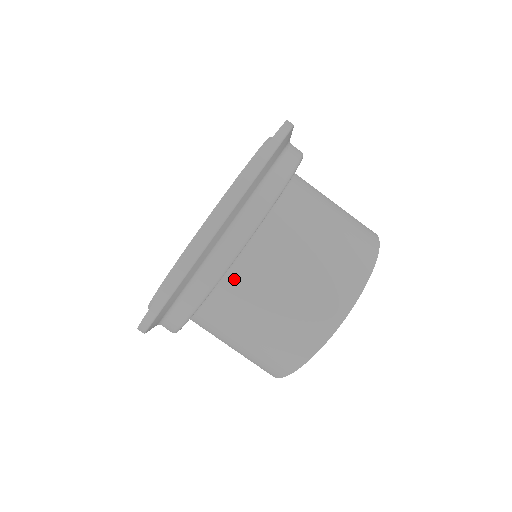
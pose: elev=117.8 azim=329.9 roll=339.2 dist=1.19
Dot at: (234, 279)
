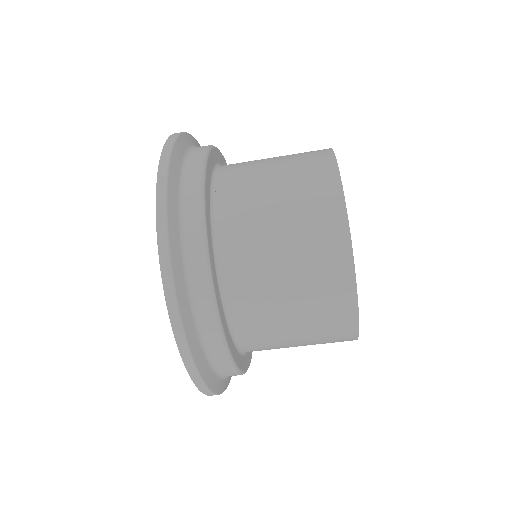
Dot at: (227, 259)
